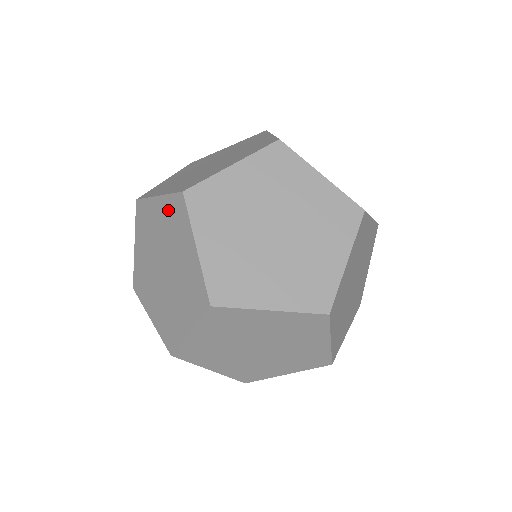
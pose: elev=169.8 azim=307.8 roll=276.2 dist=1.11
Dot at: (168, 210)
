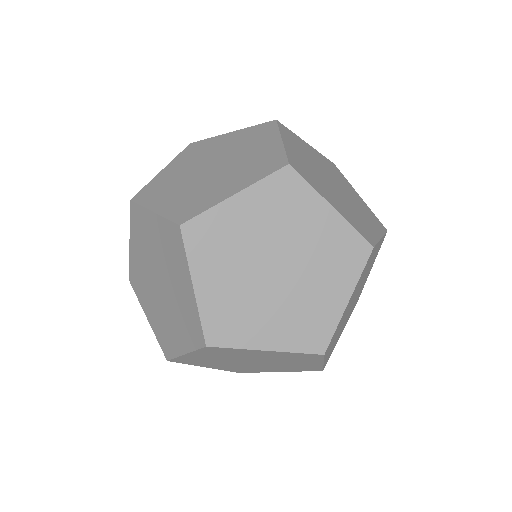
Dot at: (208, 354)
